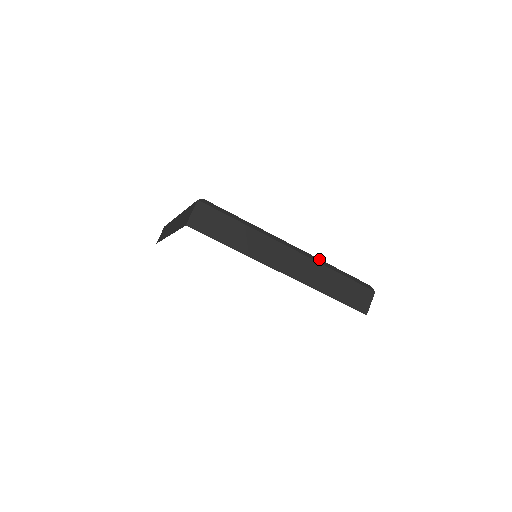
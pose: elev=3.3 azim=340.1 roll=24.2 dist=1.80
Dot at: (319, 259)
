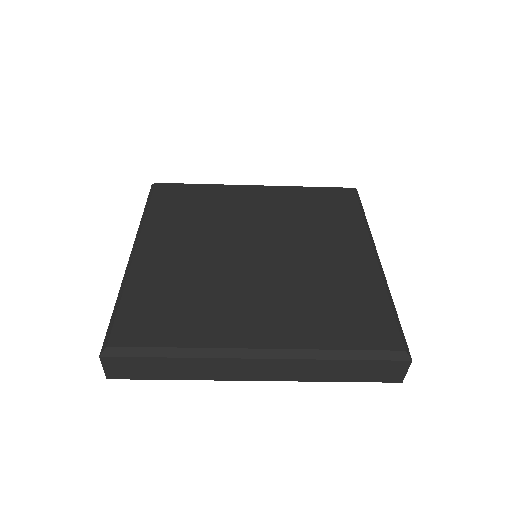
Dot at: (306, 350)
